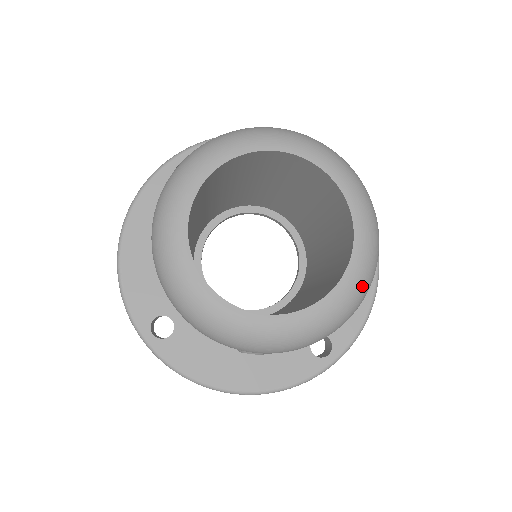
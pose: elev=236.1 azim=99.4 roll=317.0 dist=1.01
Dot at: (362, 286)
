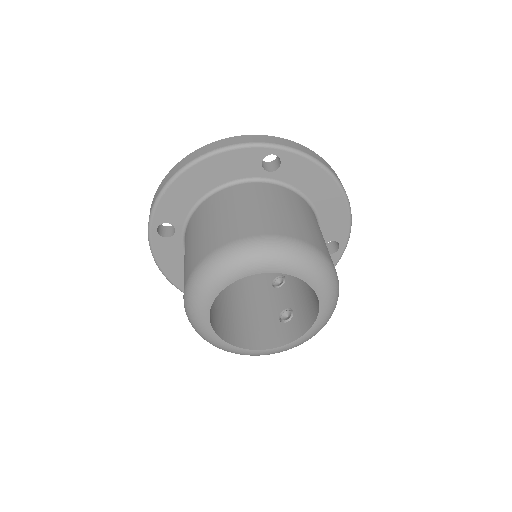
Dot at: (333, 296)
